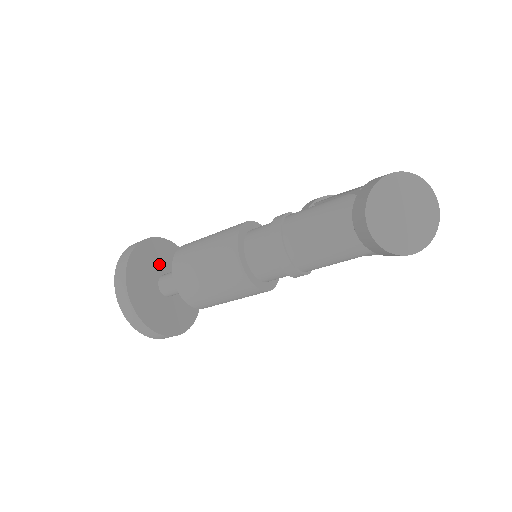
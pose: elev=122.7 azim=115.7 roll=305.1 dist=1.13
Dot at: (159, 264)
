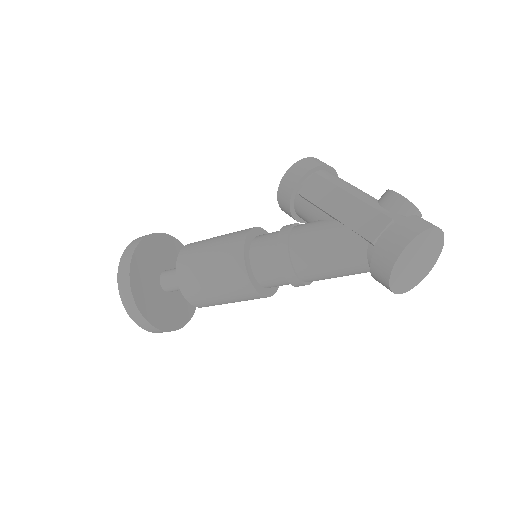
Dot at: (152, 272)
